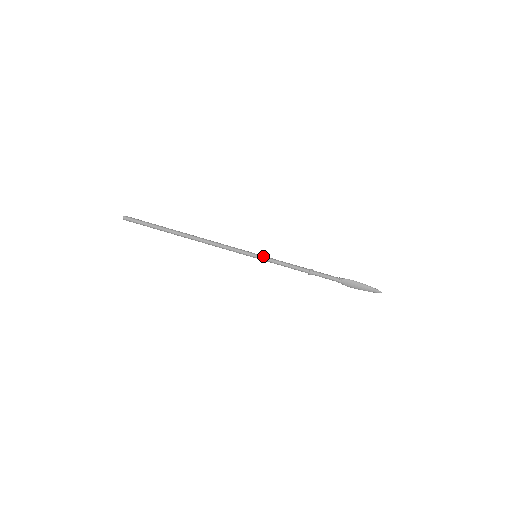
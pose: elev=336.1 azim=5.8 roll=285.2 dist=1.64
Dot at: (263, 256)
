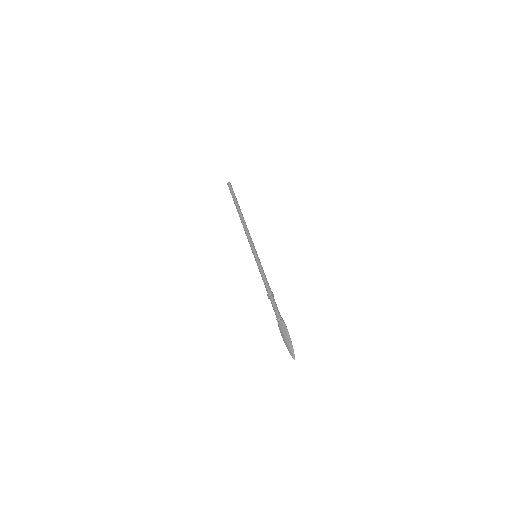
Dot at: (259, 259)
